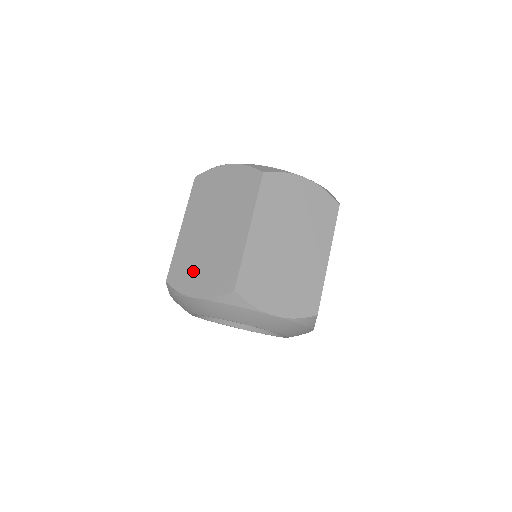
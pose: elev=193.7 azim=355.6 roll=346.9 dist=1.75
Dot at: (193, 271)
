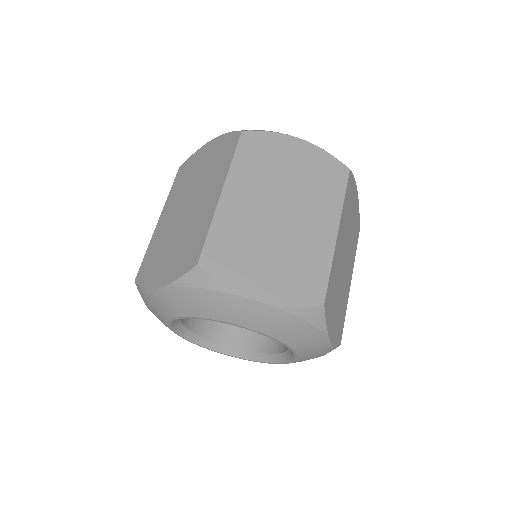
Dot at: (161, 259)
